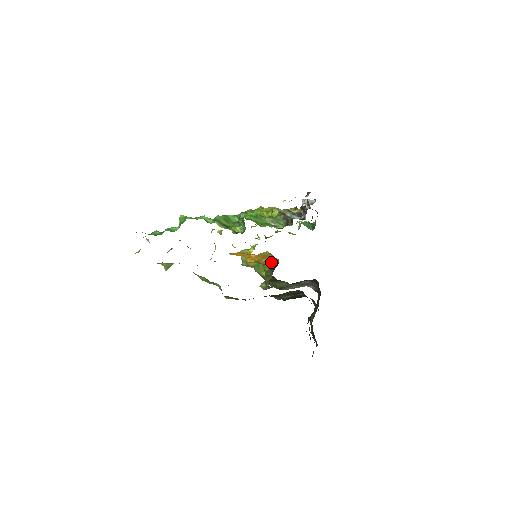
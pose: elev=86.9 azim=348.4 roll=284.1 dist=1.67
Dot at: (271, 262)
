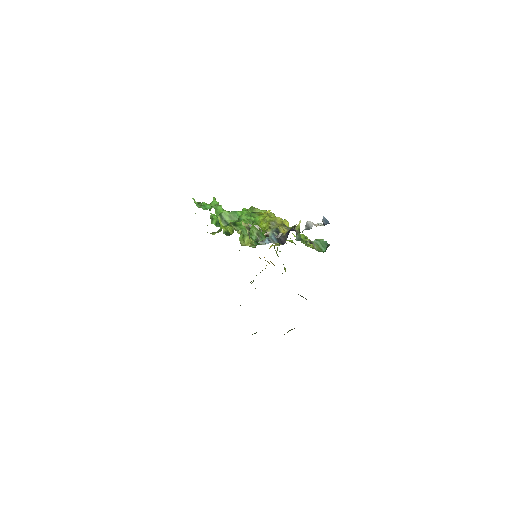
Dot at: occluded
